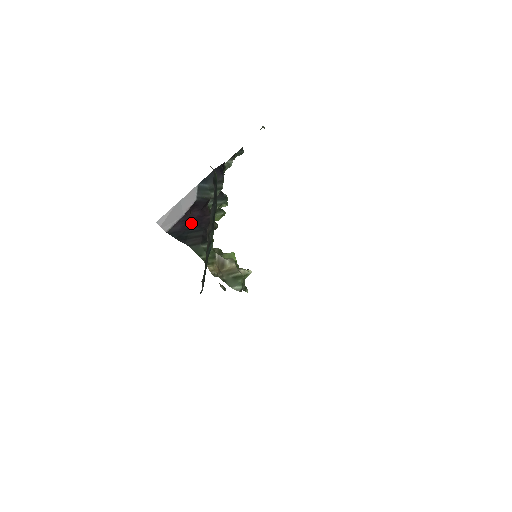
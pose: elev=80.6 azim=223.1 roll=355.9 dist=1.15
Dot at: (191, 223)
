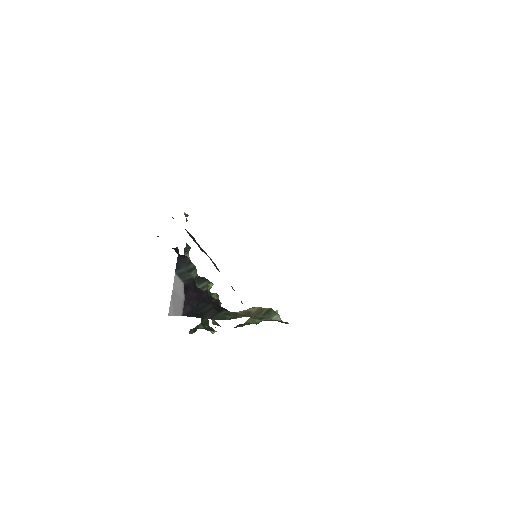
Dot at: (196, 302)
